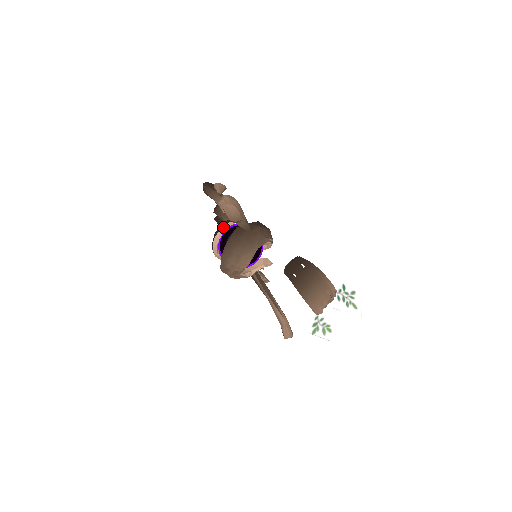
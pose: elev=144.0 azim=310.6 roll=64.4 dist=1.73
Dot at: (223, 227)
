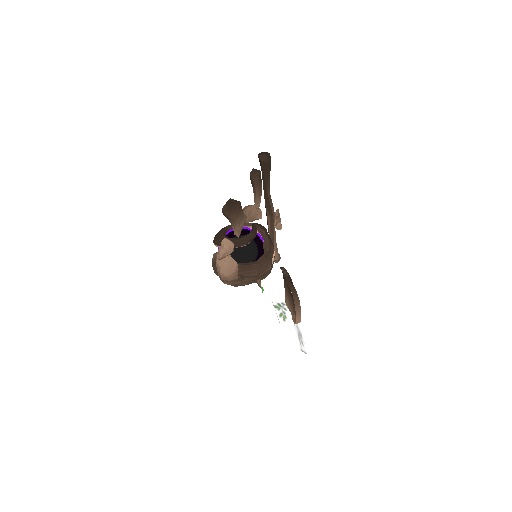
Dot at: occluded
